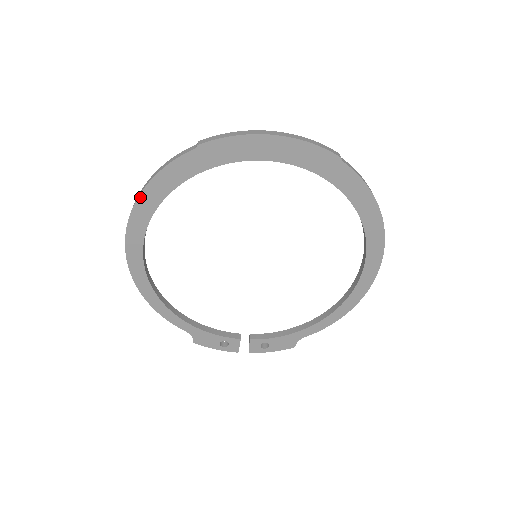
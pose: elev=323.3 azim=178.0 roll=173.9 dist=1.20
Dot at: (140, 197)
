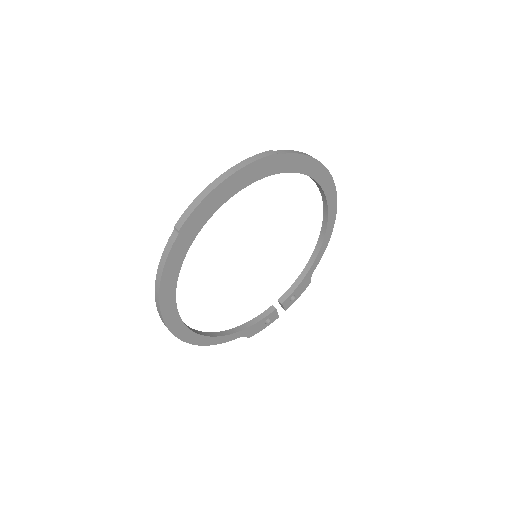
Dot at: (160, 295)
